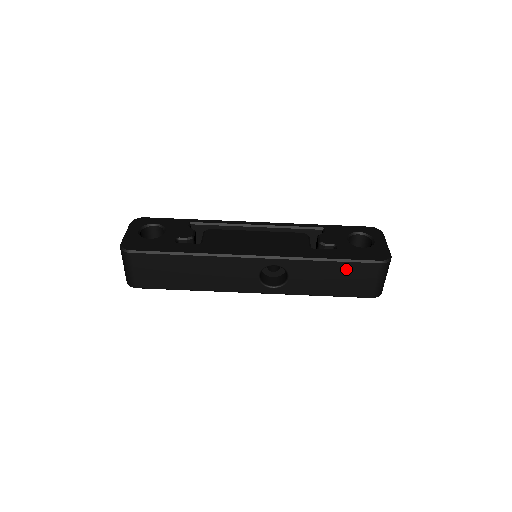
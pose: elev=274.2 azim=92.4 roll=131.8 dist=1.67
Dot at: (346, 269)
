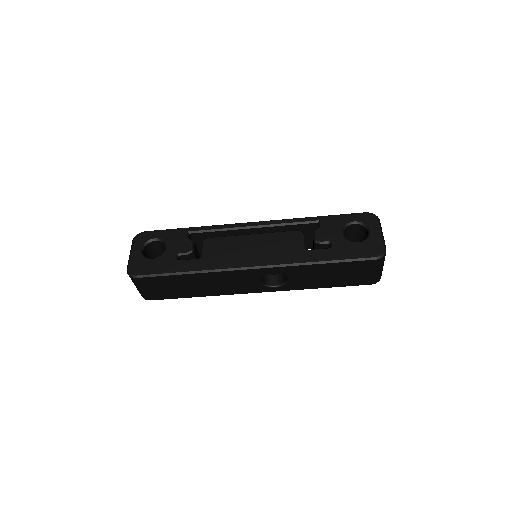
Dot at: (342, 267)
